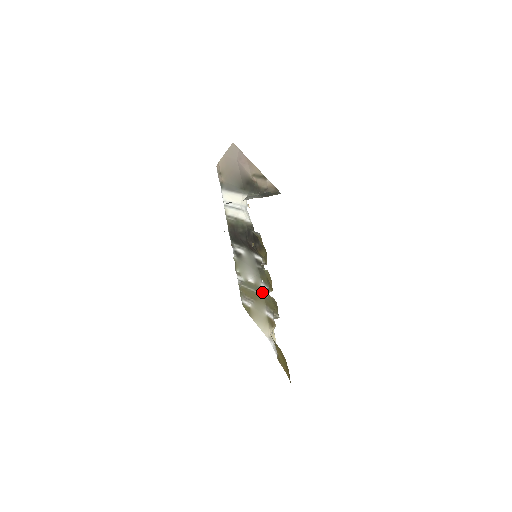
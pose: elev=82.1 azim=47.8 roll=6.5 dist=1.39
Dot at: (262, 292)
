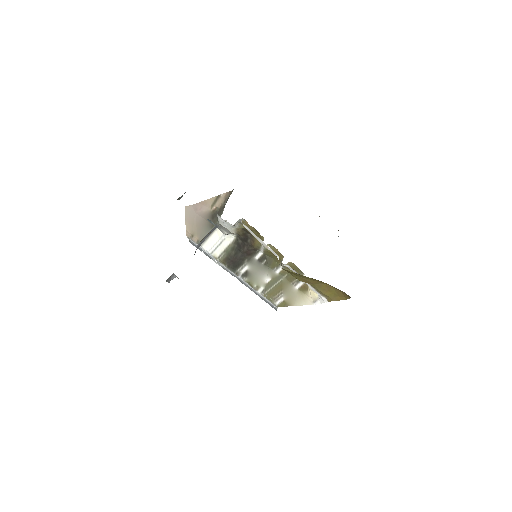
Dot at: (281, 277)
